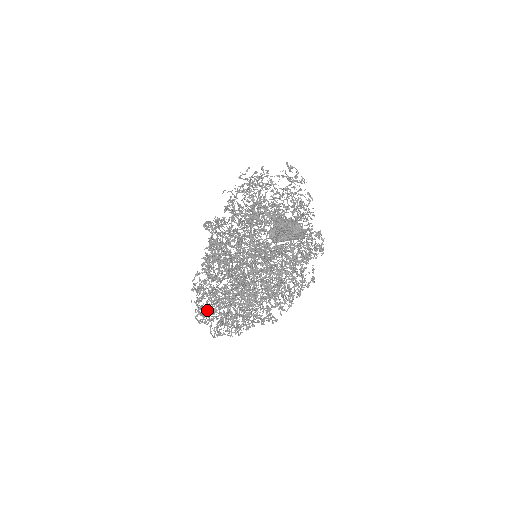
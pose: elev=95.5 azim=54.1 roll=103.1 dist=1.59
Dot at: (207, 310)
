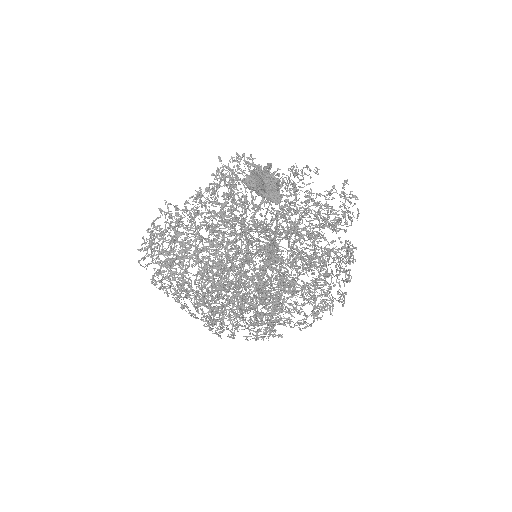
Dot at: occluded
